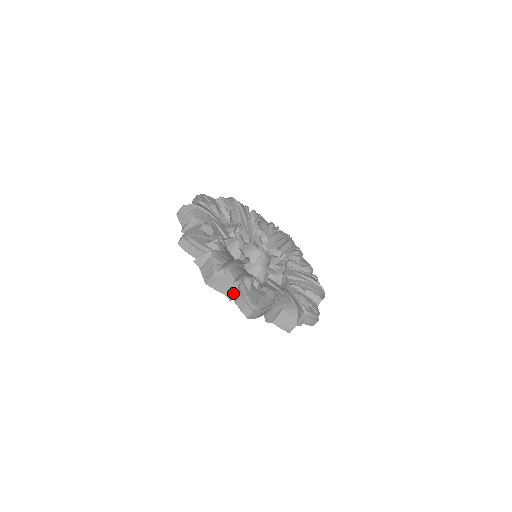
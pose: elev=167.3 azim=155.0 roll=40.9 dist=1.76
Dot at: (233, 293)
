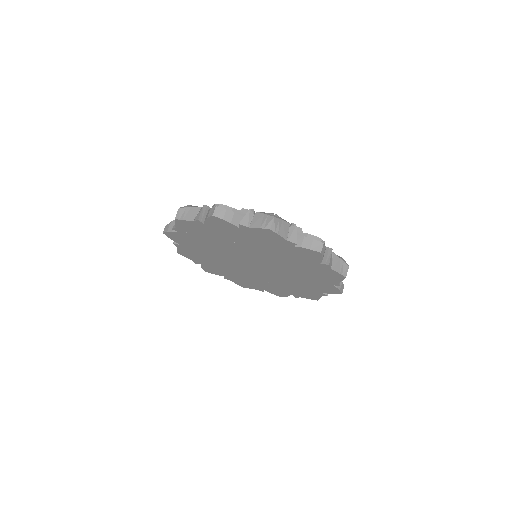
Dot at: (295, 235)
